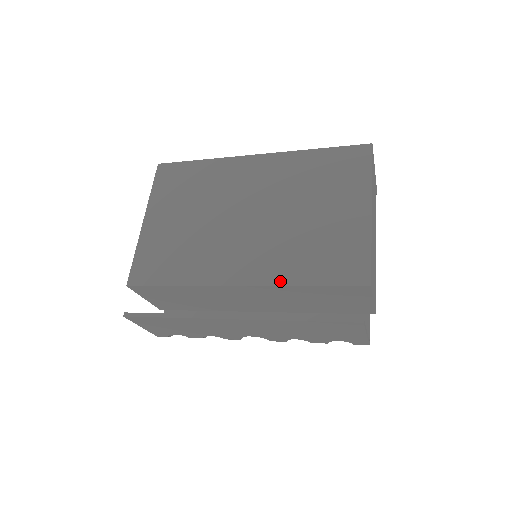
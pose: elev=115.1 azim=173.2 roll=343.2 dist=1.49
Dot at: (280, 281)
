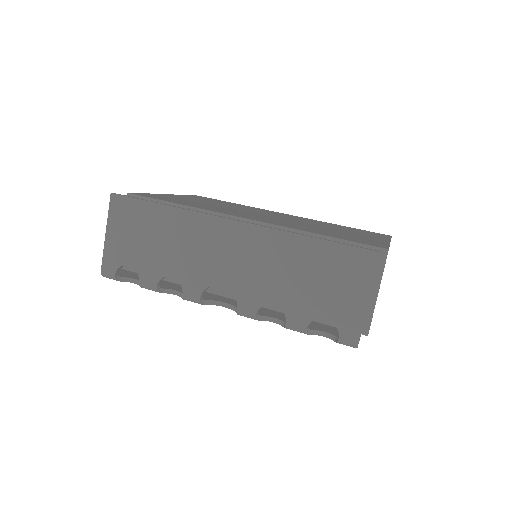
Dot at: (293, 228)
